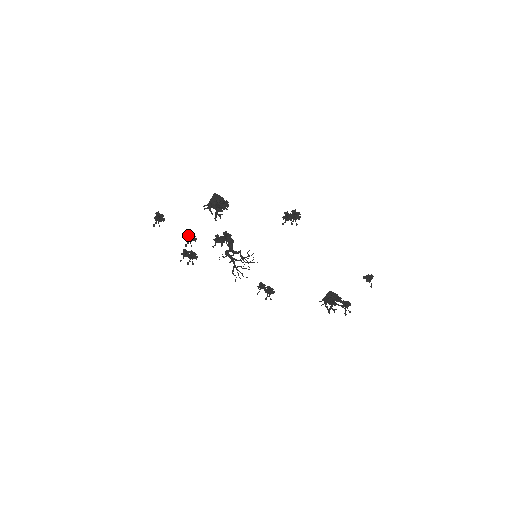
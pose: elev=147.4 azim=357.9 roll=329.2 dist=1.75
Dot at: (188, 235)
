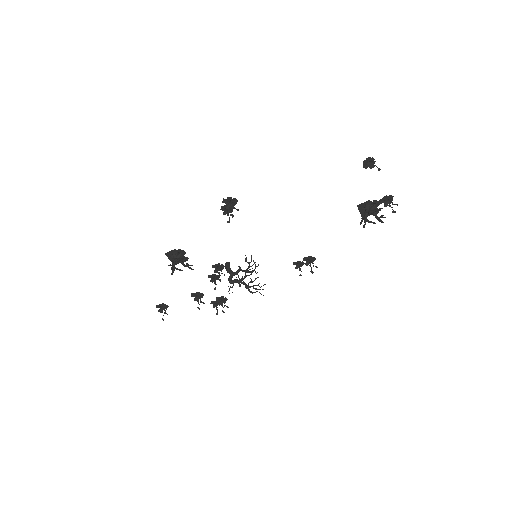
Dot at: (194, 296)
